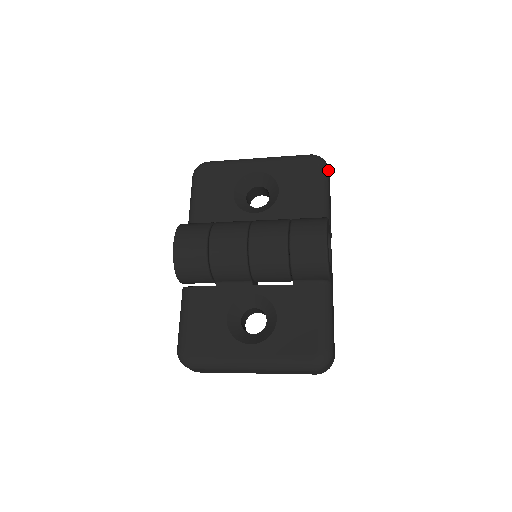
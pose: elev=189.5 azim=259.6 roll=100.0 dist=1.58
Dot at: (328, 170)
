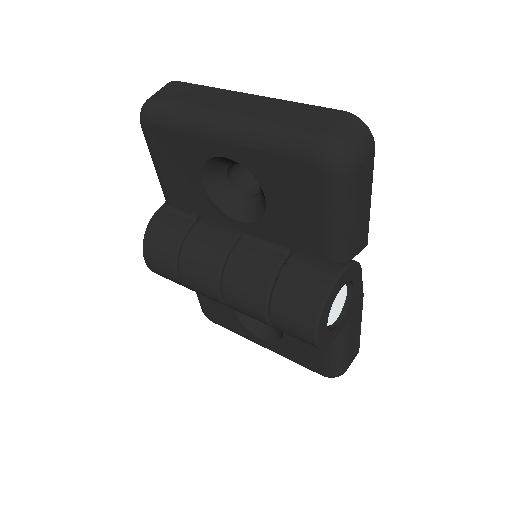
Dot at: (355, 173)
